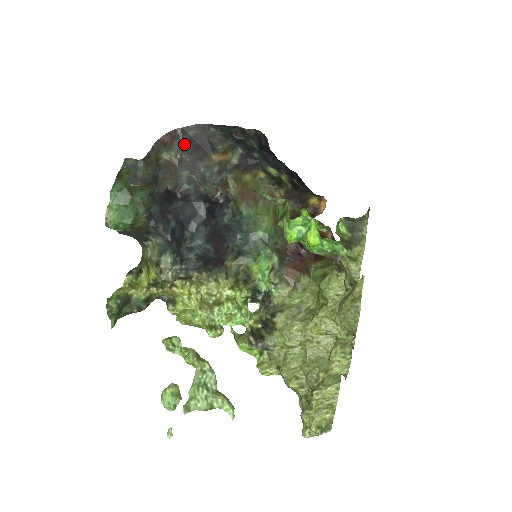
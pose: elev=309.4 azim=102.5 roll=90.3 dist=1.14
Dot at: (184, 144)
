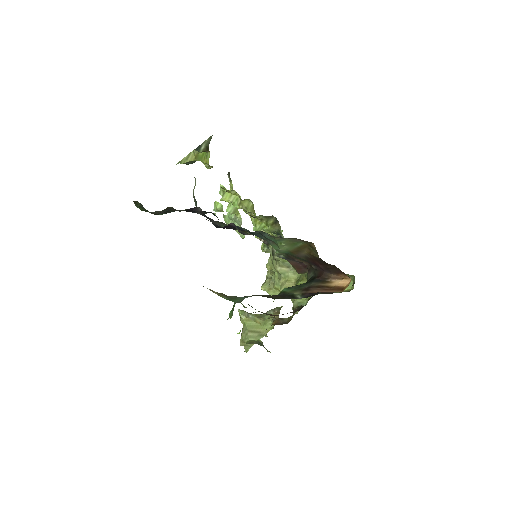
Dot at: occluded
